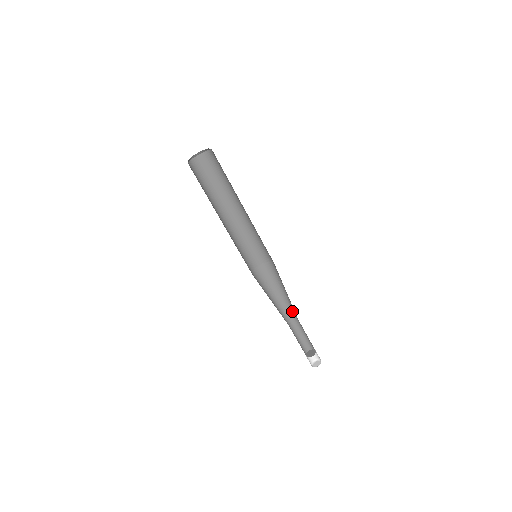
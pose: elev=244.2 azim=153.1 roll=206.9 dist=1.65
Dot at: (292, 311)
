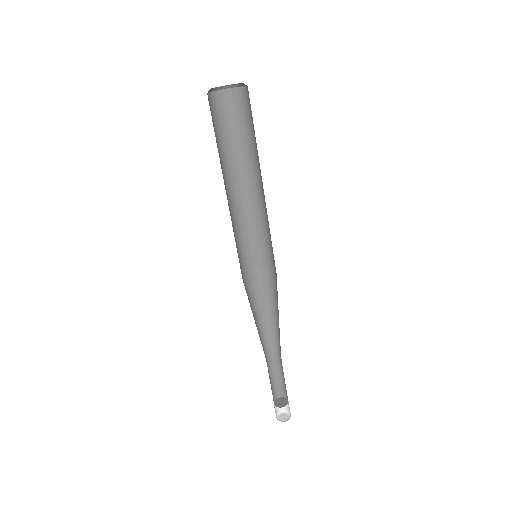
Dot at: (277, 342)
